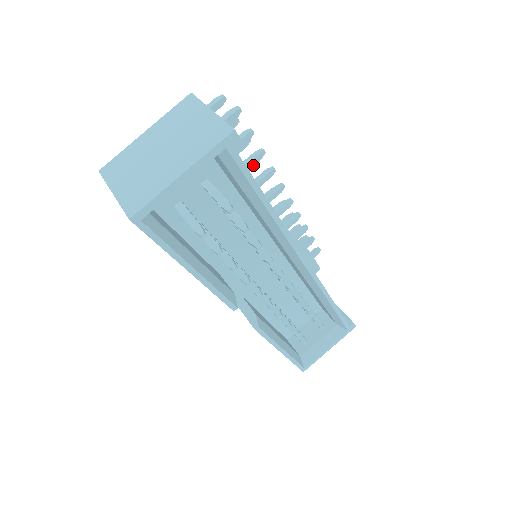
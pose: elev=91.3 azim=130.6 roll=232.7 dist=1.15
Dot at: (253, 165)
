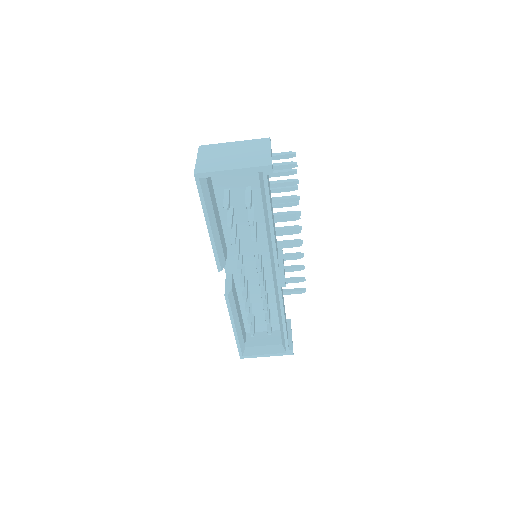
Dot at: (288, 202)
